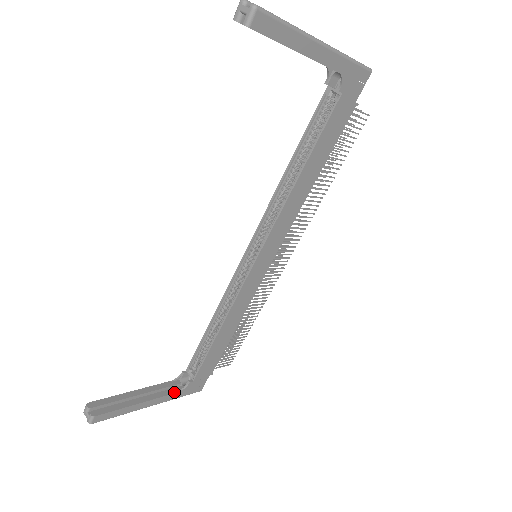
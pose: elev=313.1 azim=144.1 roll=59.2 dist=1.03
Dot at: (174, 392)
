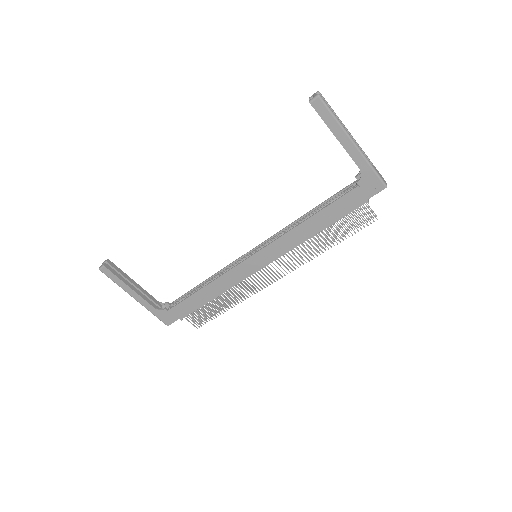
Dot at: (153, 305)
